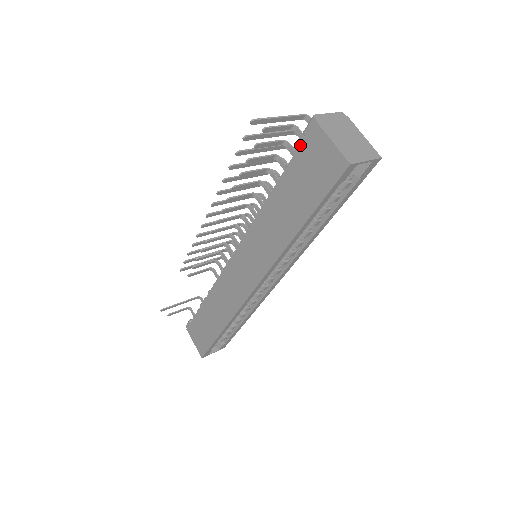
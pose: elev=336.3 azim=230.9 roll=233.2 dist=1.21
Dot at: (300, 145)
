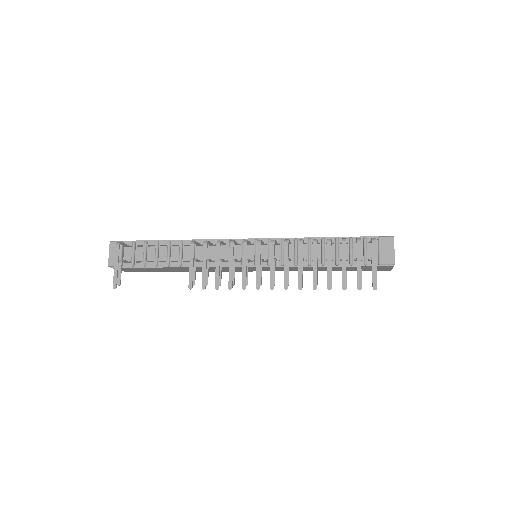
Dot at: occluded
